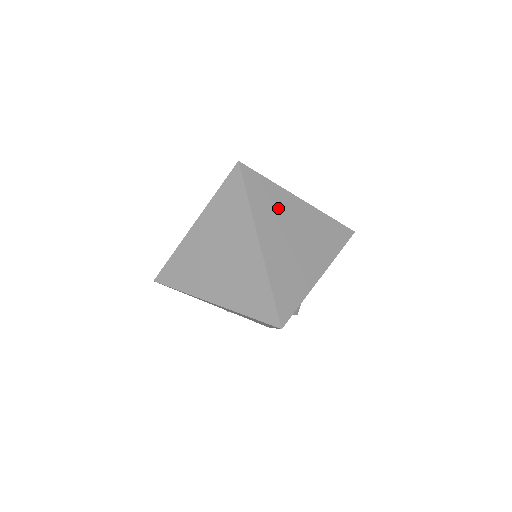
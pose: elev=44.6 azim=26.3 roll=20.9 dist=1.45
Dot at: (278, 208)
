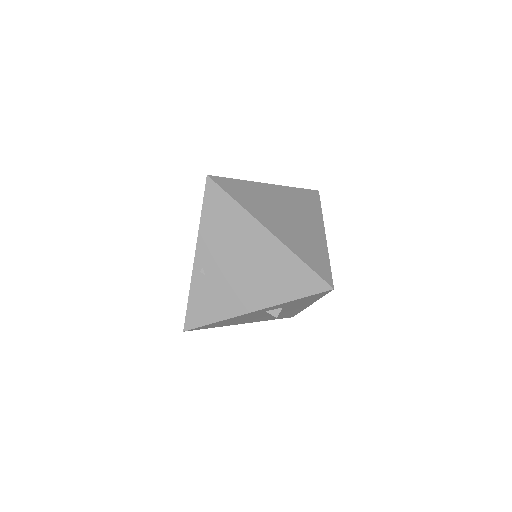
Dot at: occluded
